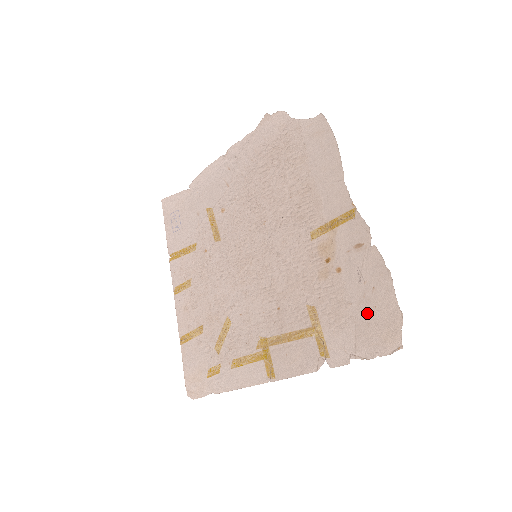
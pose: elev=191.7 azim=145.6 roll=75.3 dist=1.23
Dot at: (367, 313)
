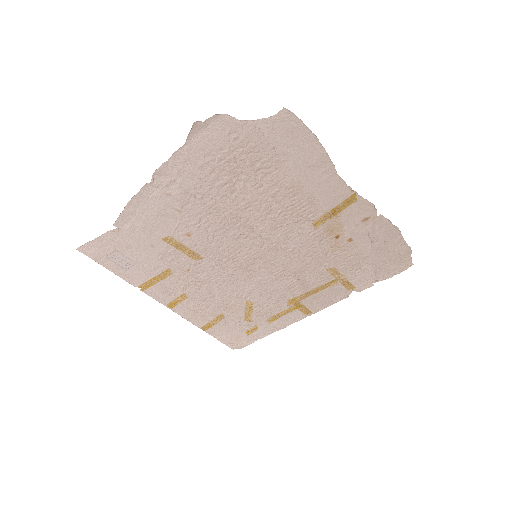
Dot at: (382, 257)
